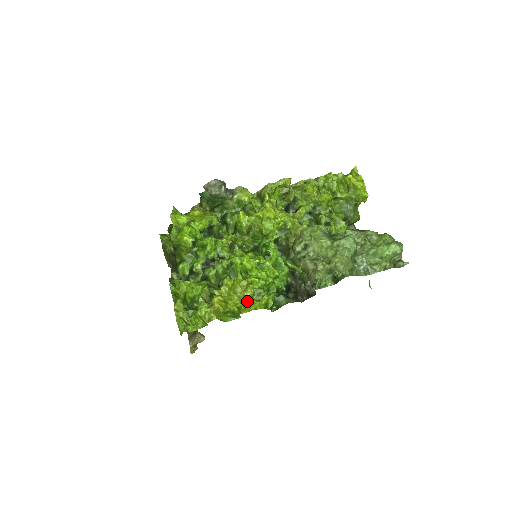
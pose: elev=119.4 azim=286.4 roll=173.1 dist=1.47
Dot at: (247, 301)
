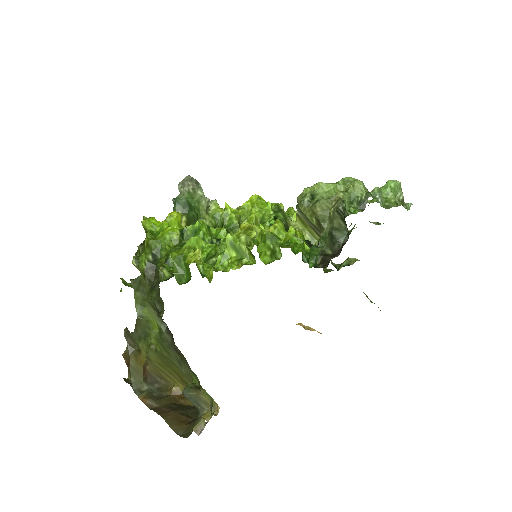
Dot at: (280, 237)
